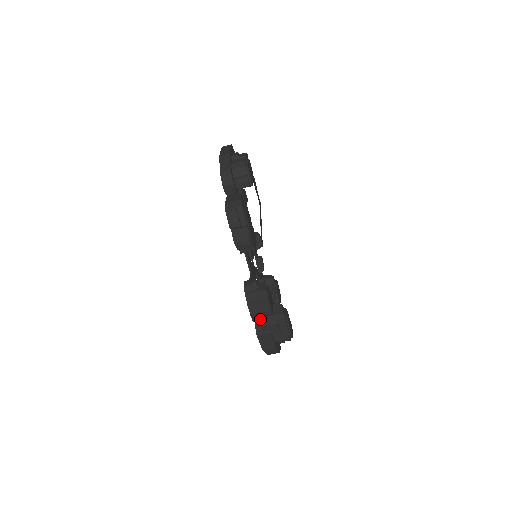
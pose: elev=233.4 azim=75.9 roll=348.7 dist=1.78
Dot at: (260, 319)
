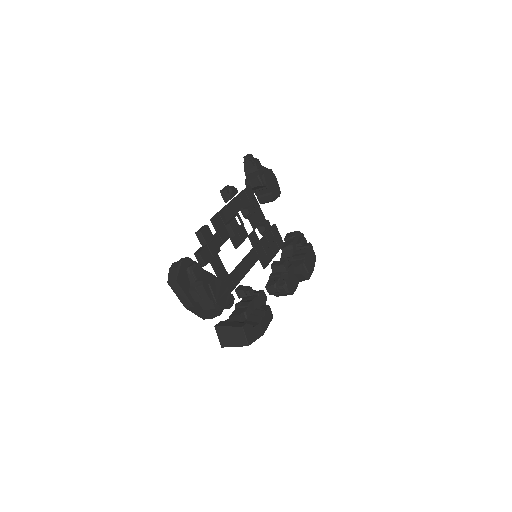
Dot at: occluded
